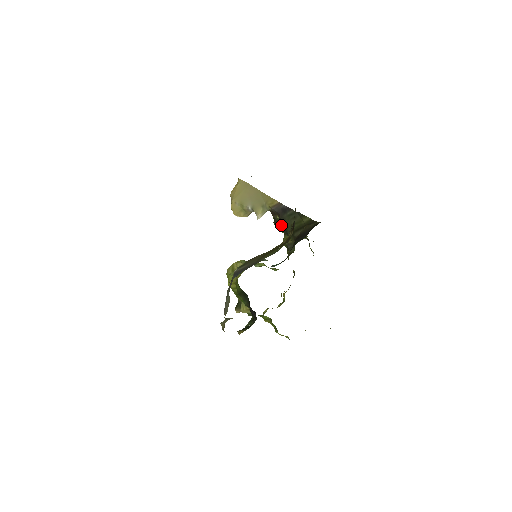
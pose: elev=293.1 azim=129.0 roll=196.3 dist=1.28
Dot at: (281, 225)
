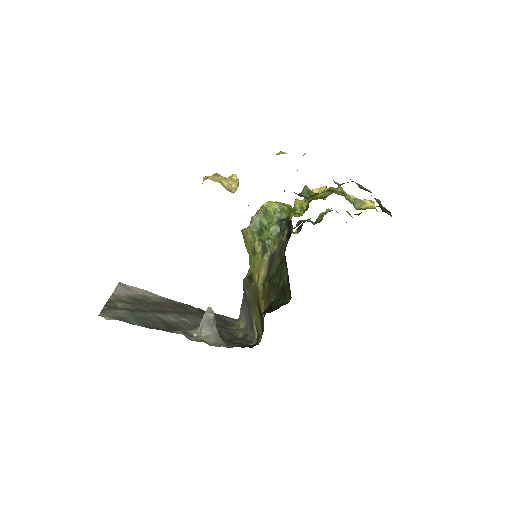
Dot at: occluded
